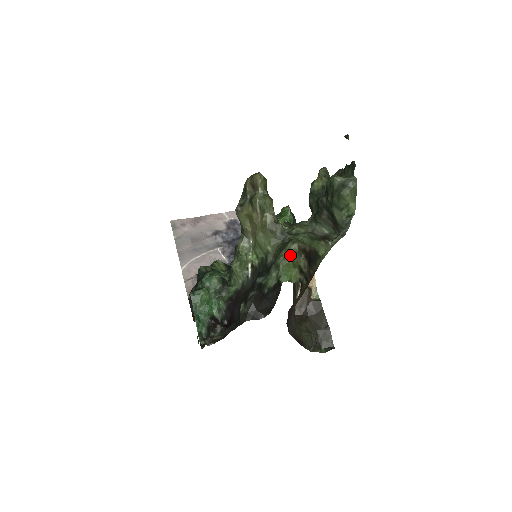
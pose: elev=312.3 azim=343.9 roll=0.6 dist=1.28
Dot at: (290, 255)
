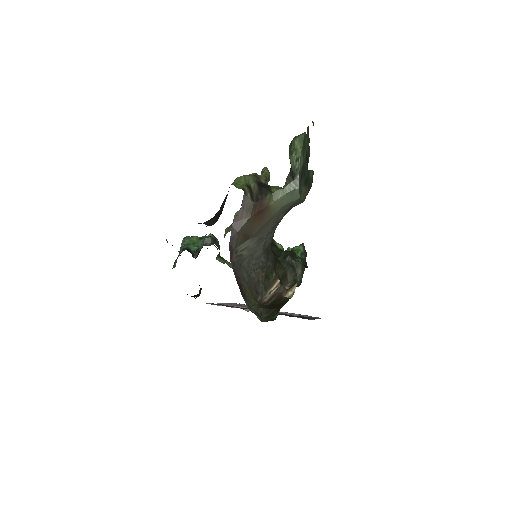
Dot at: (246, 175)
